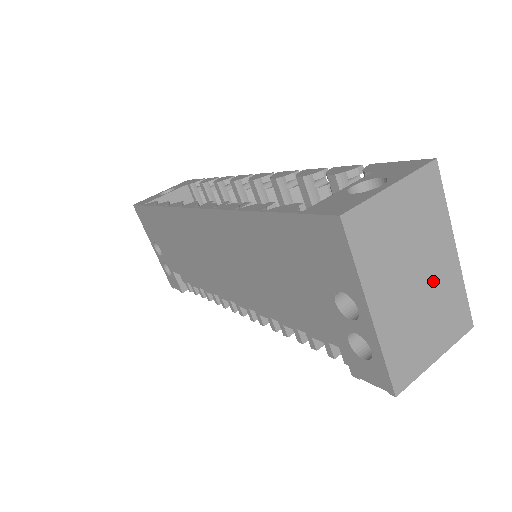
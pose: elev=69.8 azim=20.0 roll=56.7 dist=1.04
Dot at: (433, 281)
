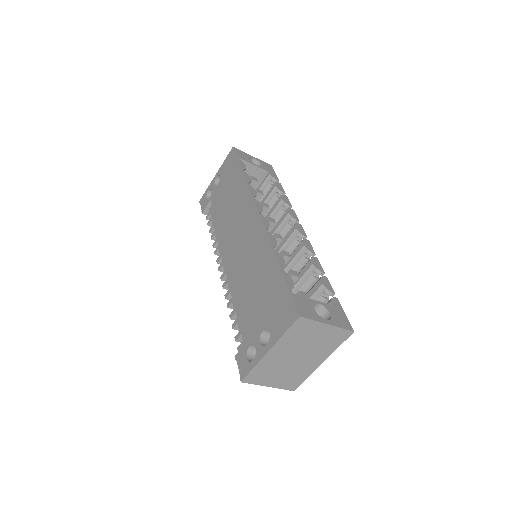
Dot at: (301, 364)
